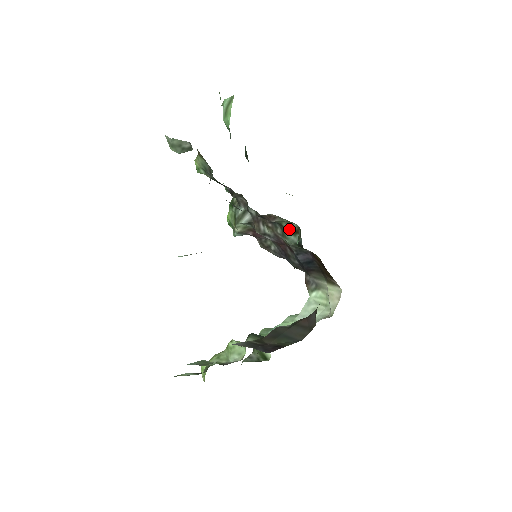
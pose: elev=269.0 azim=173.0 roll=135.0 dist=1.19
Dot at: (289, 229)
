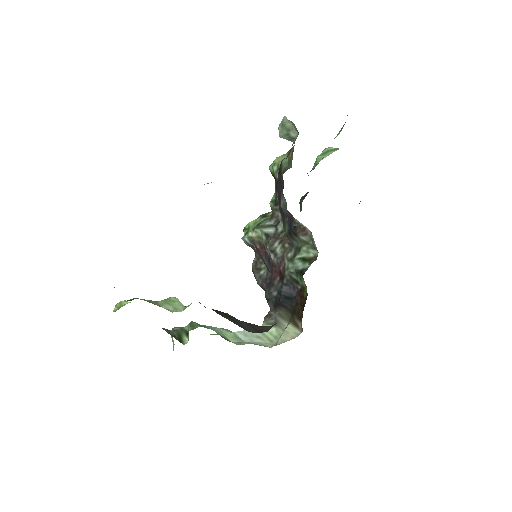
Dot at: (304, 255)
